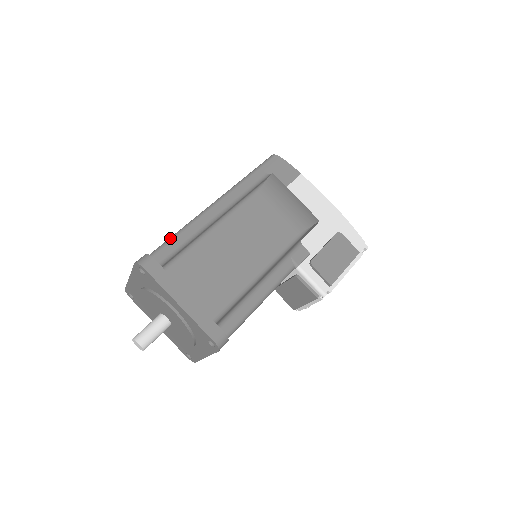
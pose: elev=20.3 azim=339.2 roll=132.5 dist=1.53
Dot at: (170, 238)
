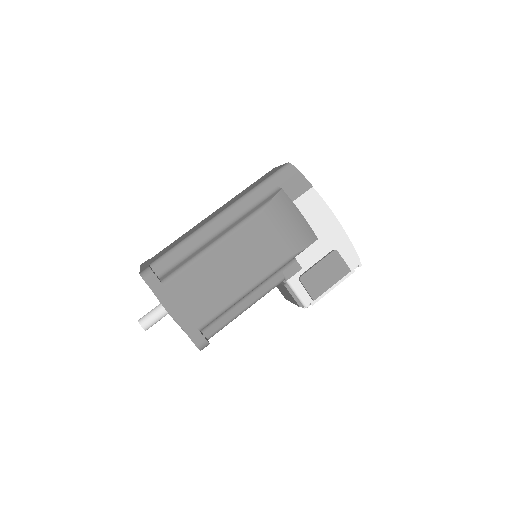
Dot at: (174, 247)
